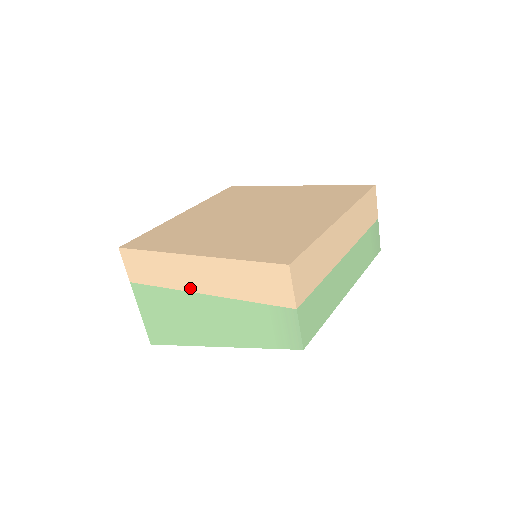
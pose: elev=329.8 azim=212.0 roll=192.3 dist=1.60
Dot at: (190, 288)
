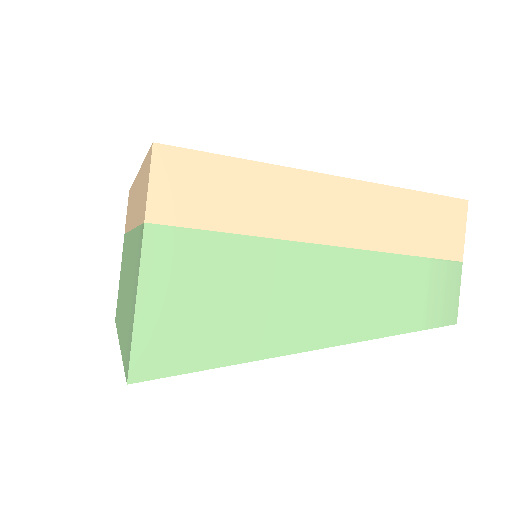
Dot at: (304, 234)
